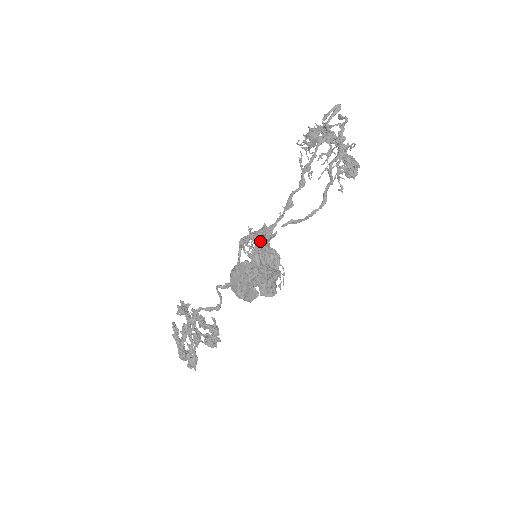
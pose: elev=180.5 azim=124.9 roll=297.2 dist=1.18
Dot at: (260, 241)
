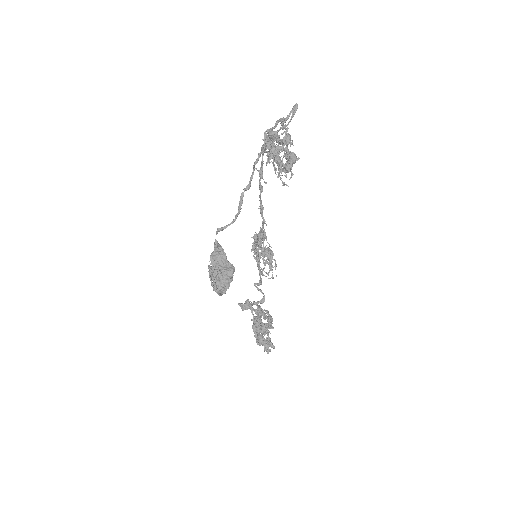
Dot at: (214, 249)
